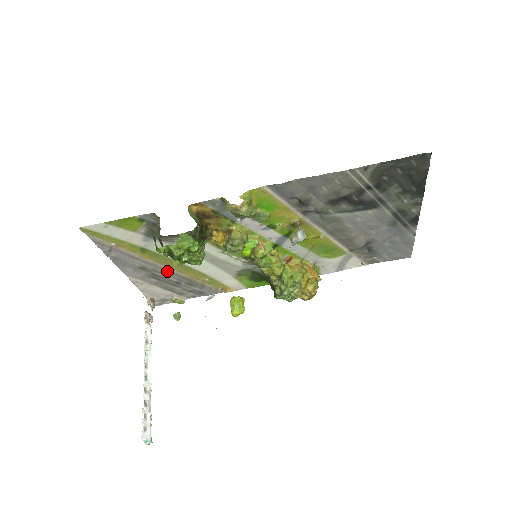
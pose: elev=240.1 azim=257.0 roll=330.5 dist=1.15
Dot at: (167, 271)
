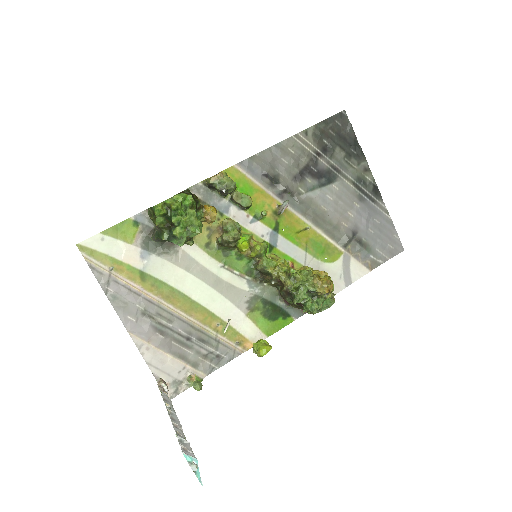
Dot at: (173, 315)
